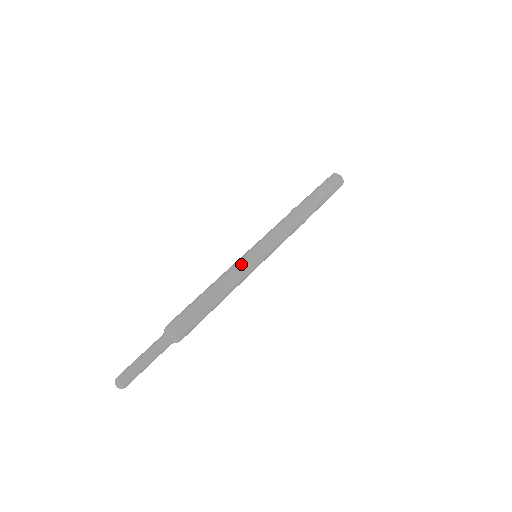
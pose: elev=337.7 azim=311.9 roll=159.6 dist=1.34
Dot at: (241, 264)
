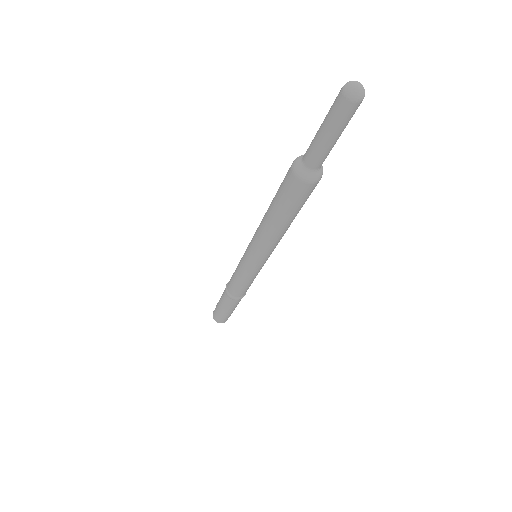
Dot at: occluded
